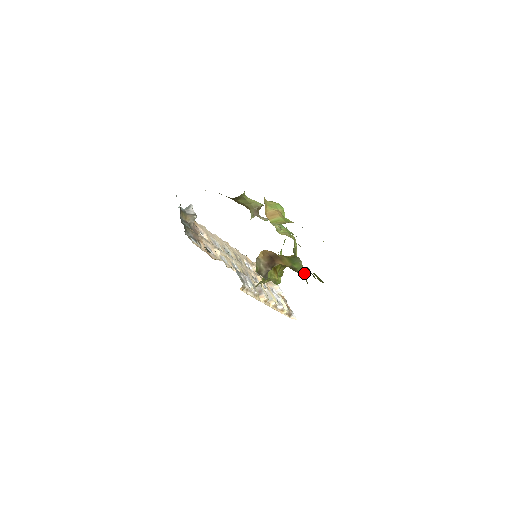
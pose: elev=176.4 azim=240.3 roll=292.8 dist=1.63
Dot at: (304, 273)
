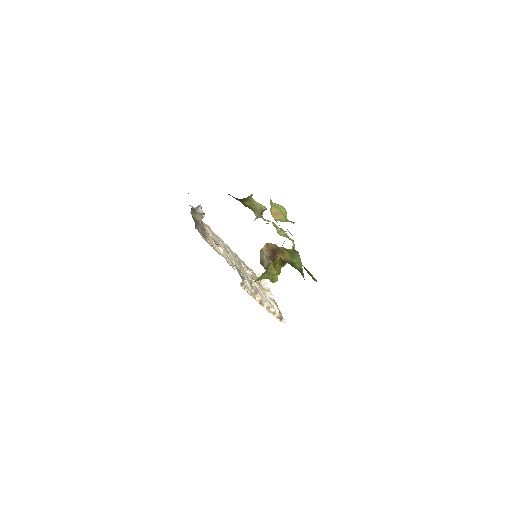
Dot at: (301, 268)
